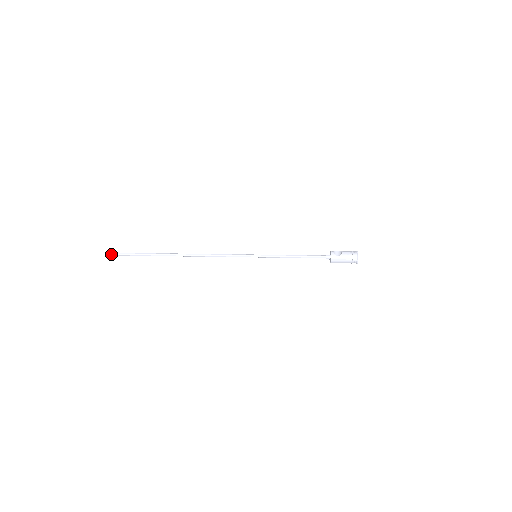
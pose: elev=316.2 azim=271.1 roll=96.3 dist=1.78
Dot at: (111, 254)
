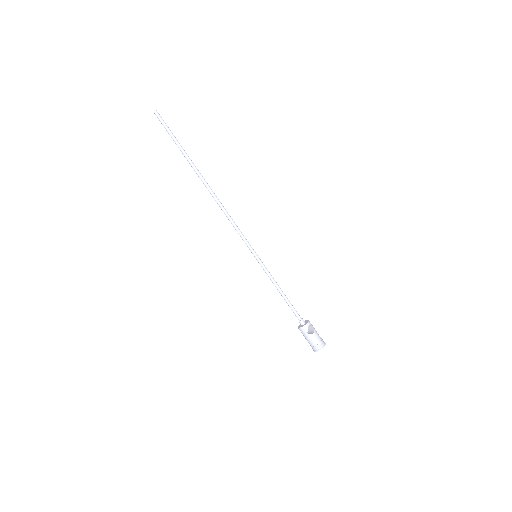
Dot at: (156, 114)
